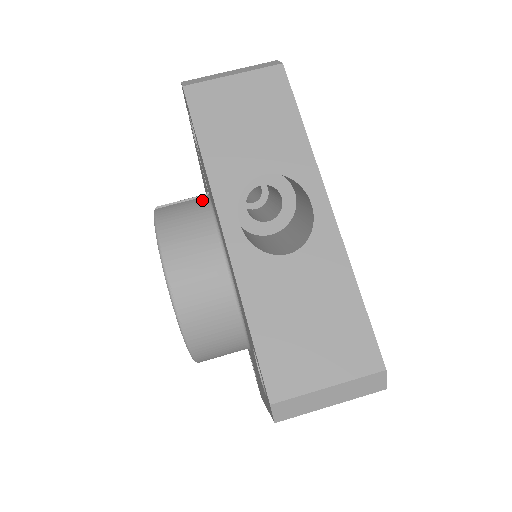
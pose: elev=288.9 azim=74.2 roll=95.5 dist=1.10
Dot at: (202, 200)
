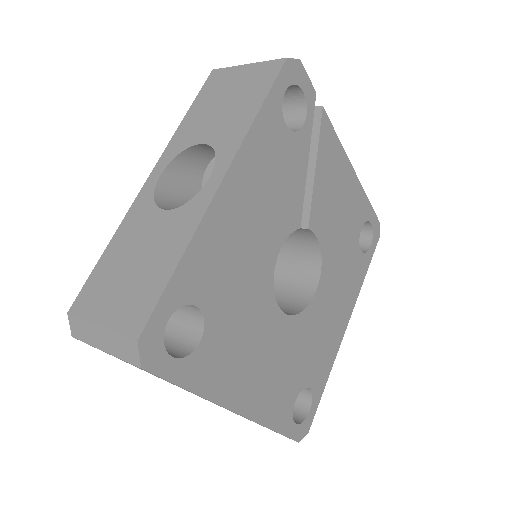
Dot at: occluded
